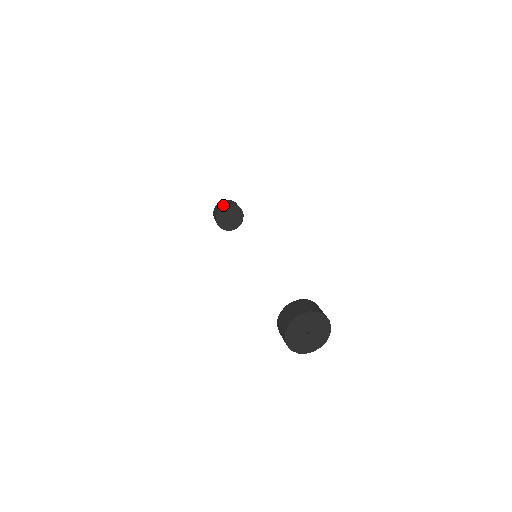
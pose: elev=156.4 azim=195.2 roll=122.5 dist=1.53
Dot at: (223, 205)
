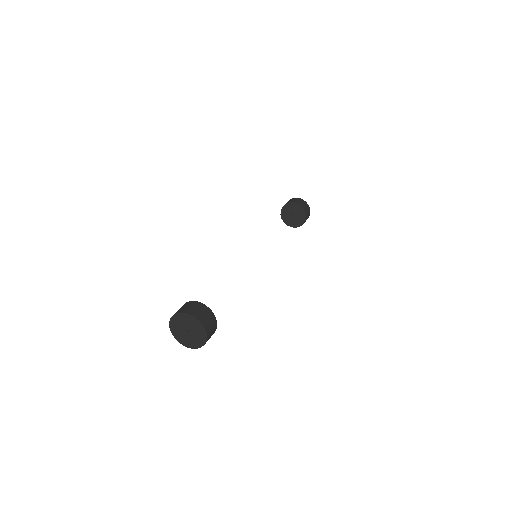
Dot at: occluded
